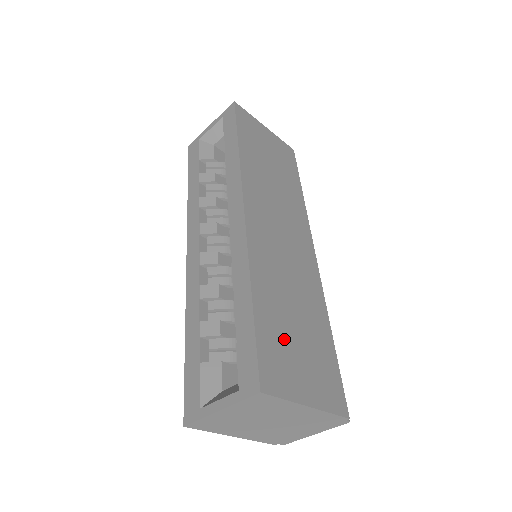
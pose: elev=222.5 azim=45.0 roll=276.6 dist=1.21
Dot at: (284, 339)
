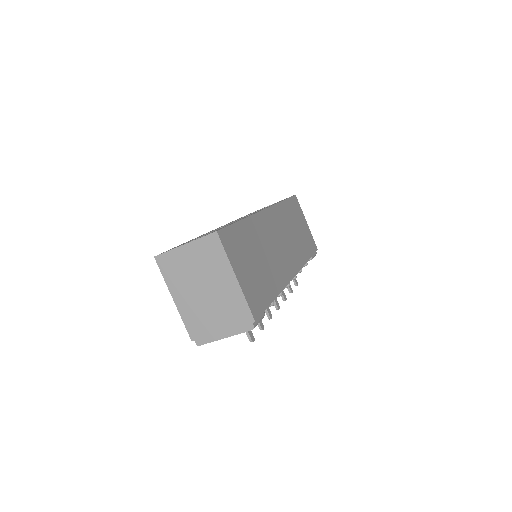
Dot at: (245, 249)
